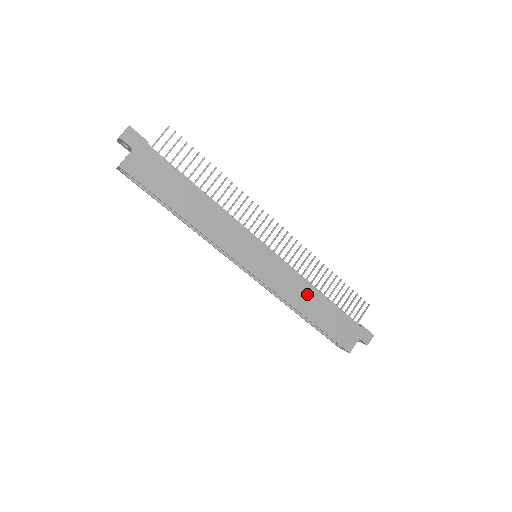
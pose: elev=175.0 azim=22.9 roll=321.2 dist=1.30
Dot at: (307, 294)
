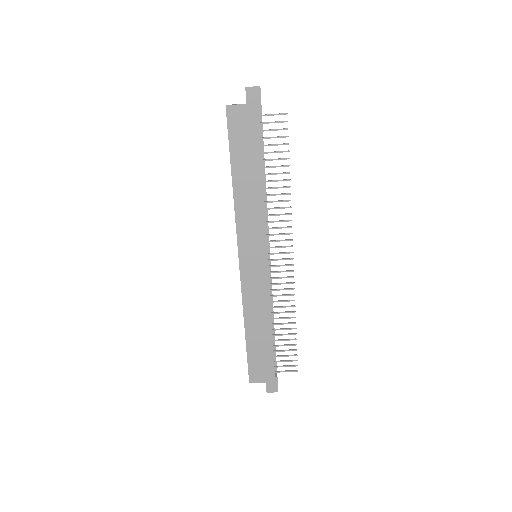
Dot at: (262, 316)
